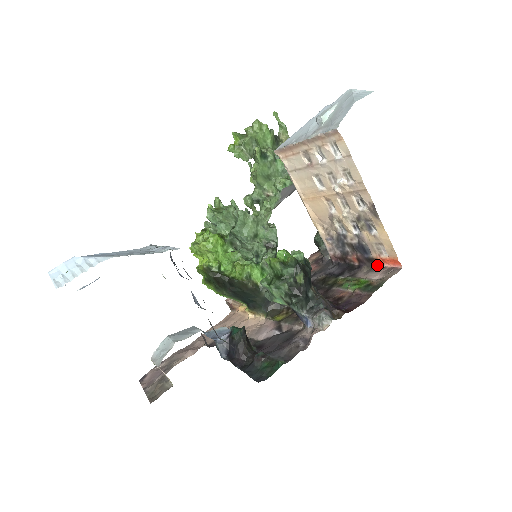
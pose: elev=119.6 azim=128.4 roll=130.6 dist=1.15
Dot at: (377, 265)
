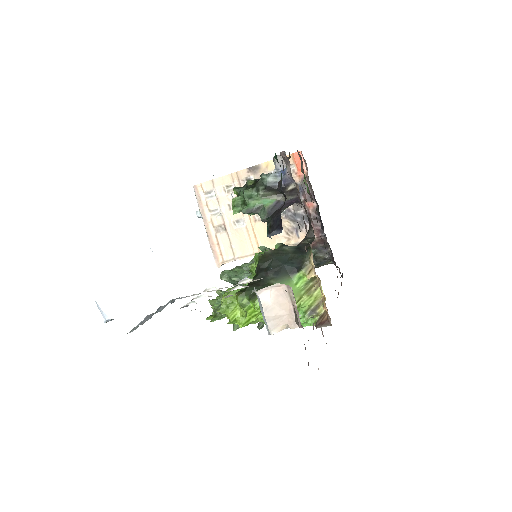
Dot at: (308, 178)
